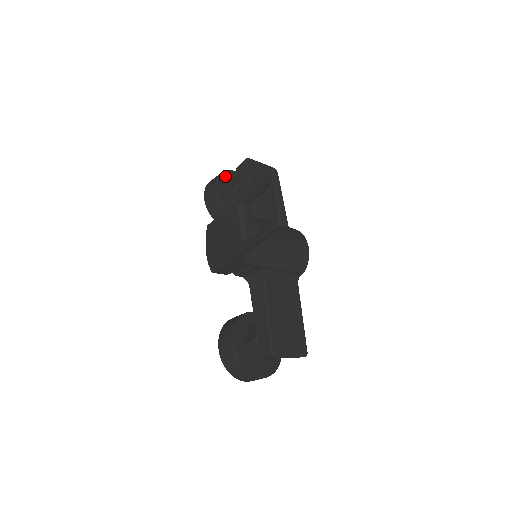
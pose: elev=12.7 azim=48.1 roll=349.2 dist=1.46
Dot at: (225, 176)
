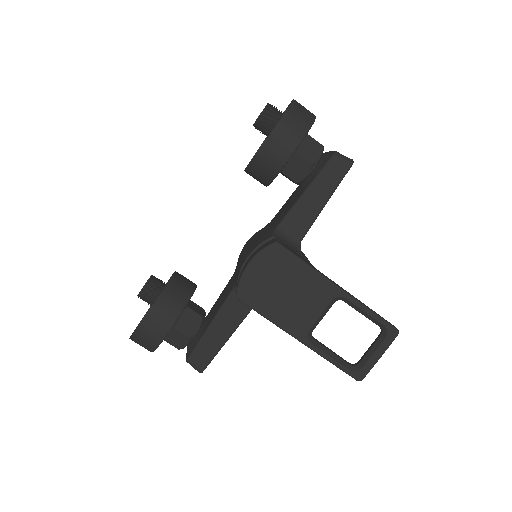
Dot at: occluded
